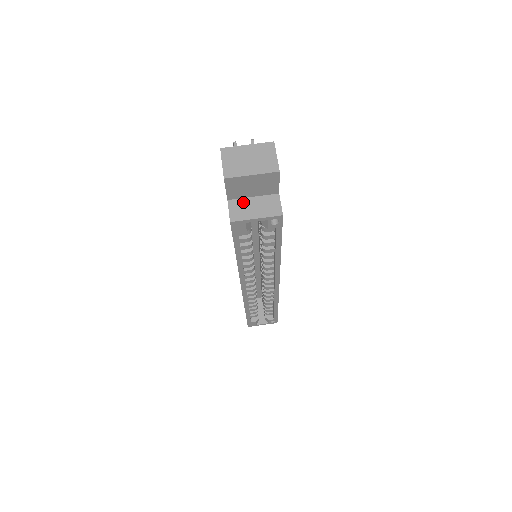
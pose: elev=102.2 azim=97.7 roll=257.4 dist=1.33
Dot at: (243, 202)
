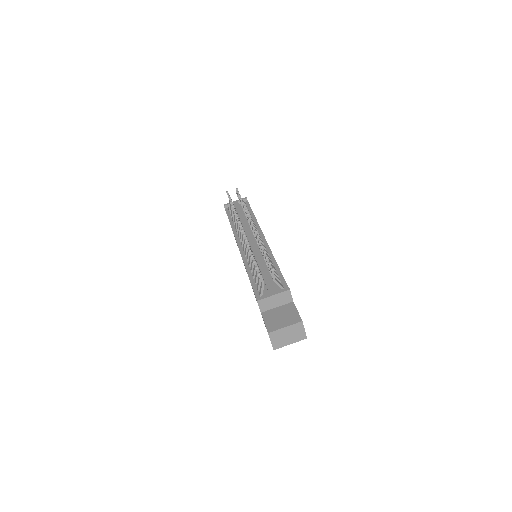
Dot at: occluded
